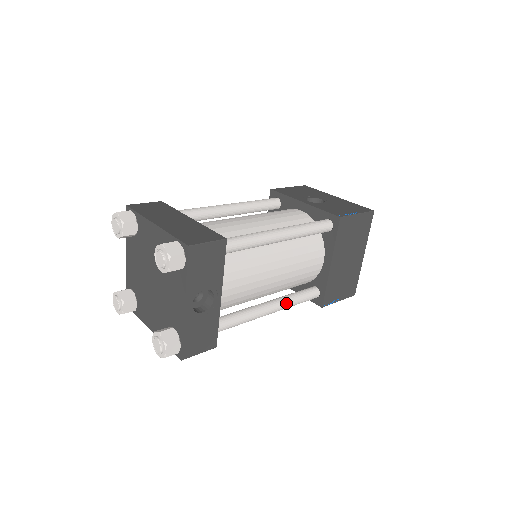
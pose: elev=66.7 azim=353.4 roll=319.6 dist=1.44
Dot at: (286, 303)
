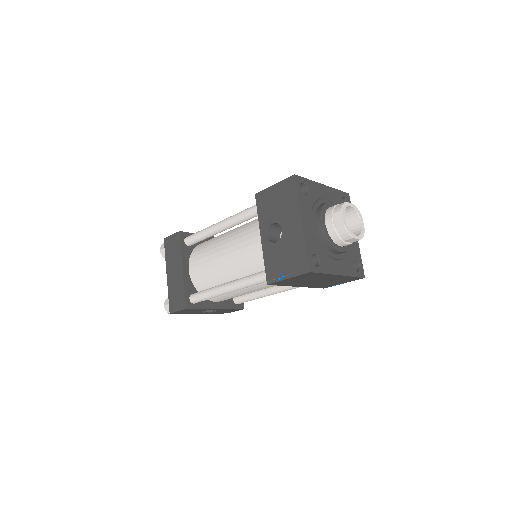
Dot at: (284, 290)
